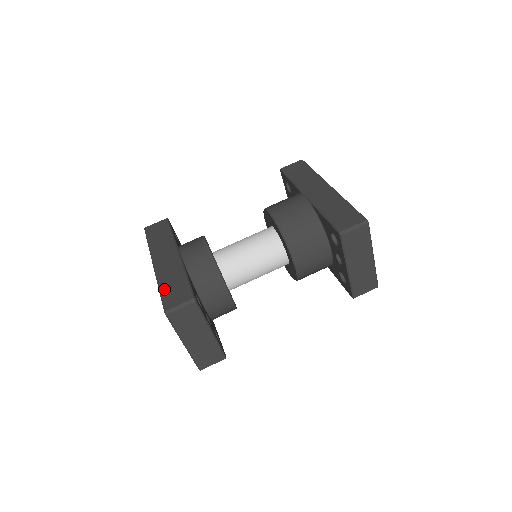
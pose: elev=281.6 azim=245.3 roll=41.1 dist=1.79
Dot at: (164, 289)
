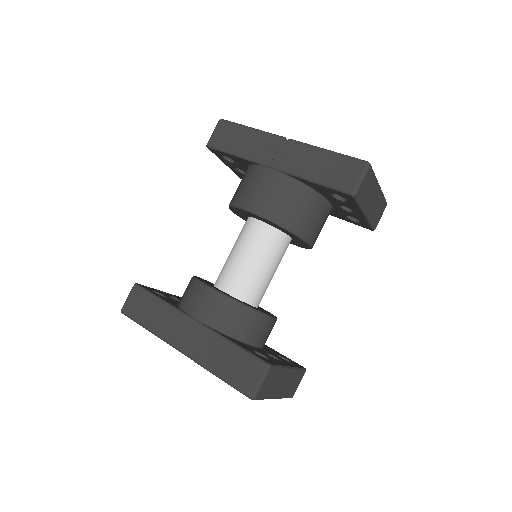
Dot at: (223, 373)
